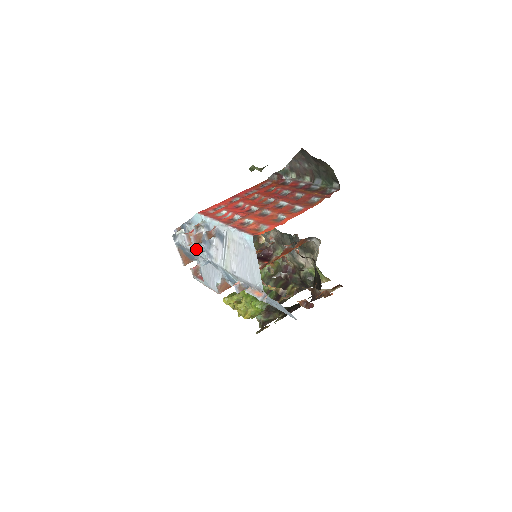
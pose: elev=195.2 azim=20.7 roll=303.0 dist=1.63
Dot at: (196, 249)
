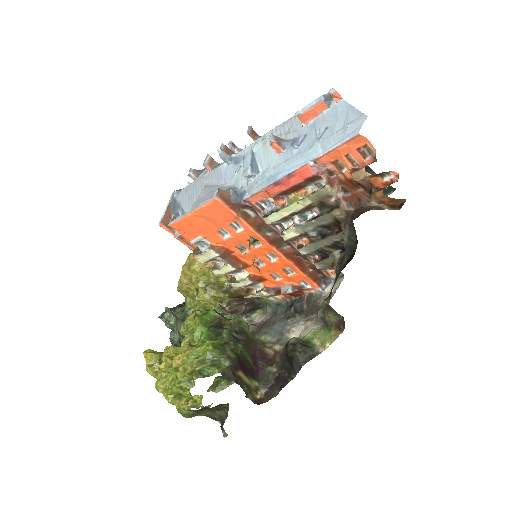
Dot at: (212, 169)
